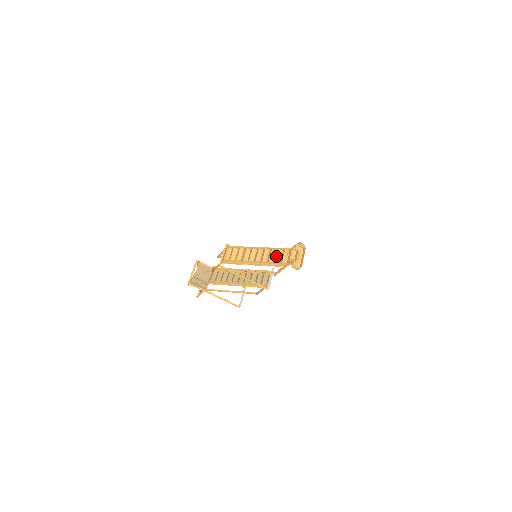
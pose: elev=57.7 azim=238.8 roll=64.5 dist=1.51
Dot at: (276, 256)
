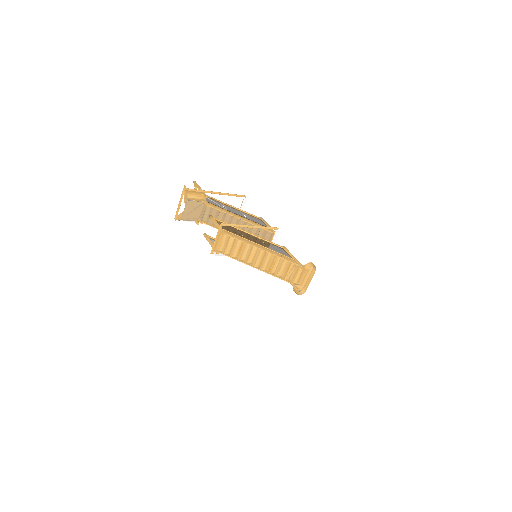
Dot at: (279, 268)
